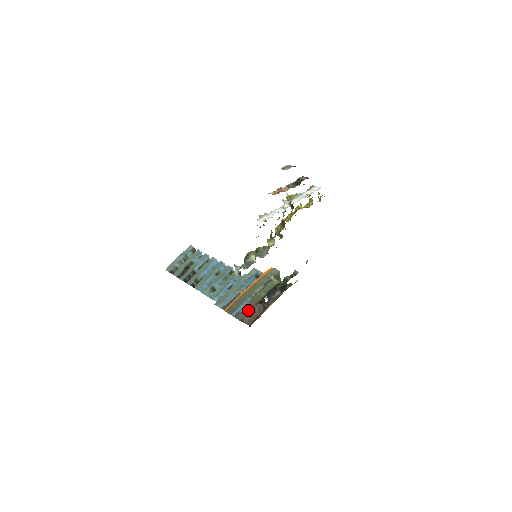
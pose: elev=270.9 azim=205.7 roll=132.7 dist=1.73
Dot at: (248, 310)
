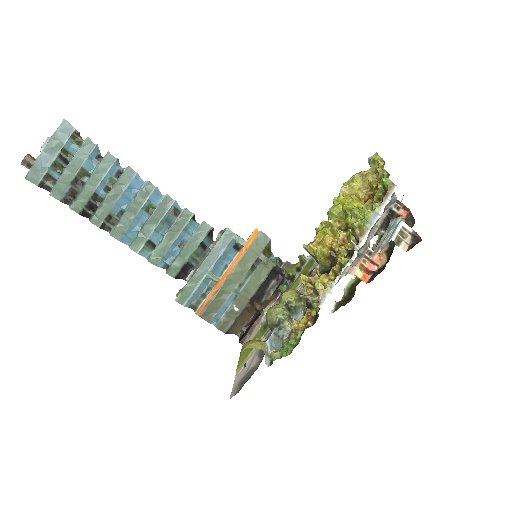
Dot at: (235, 317)
